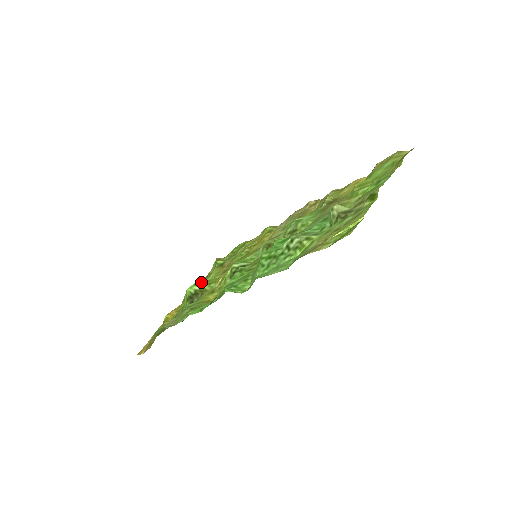
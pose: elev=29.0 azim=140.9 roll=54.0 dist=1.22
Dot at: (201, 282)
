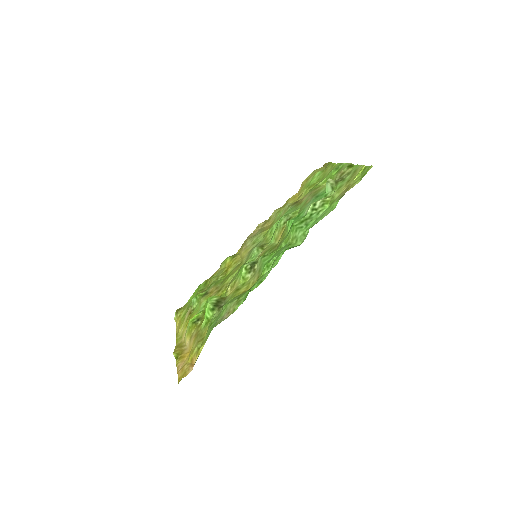
Dot at: occluded
